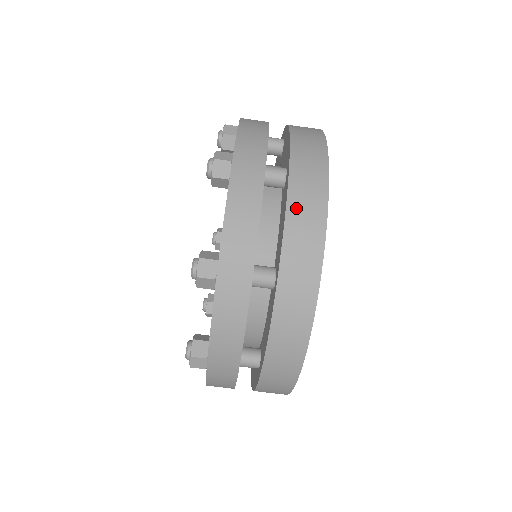
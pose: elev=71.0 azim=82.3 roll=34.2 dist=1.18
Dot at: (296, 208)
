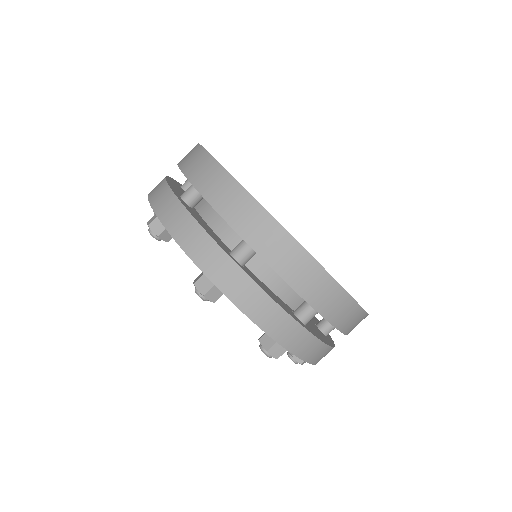
Dot at: occluded
